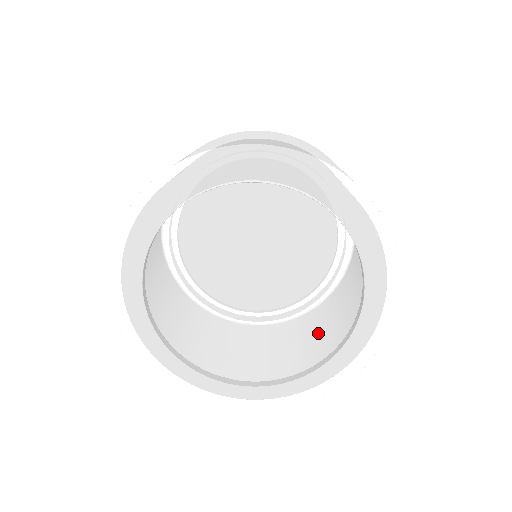
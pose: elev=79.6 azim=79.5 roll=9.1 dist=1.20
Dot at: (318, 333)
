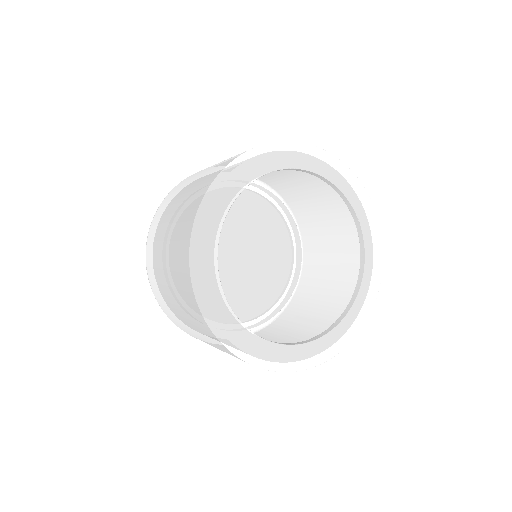
Dot at: (327, 266)
